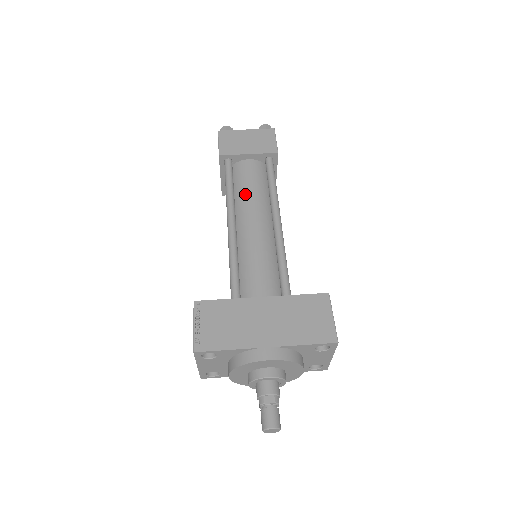
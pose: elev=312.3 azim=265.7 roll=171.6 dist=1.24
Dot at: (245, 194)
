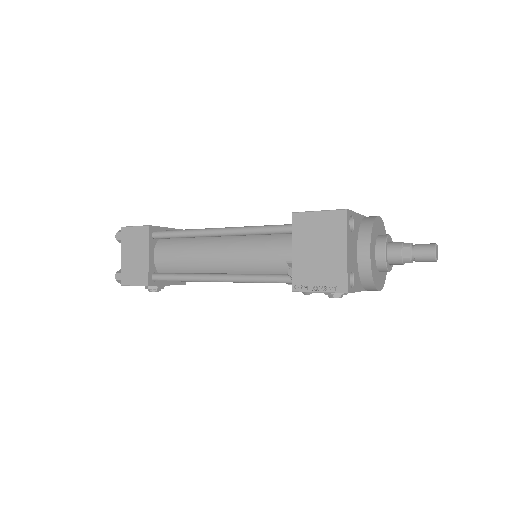
Dot at: occluded
